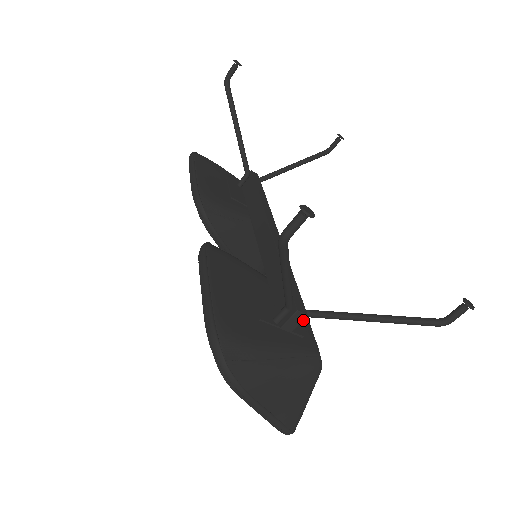
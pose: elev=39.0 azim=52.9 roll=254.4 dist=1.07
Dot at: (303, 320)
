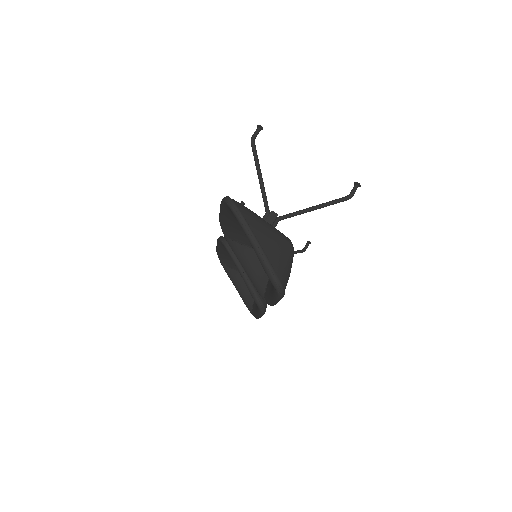
Dot at: (277, 223)
